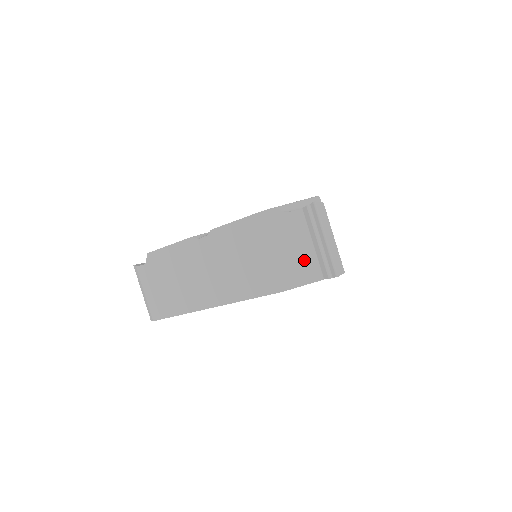
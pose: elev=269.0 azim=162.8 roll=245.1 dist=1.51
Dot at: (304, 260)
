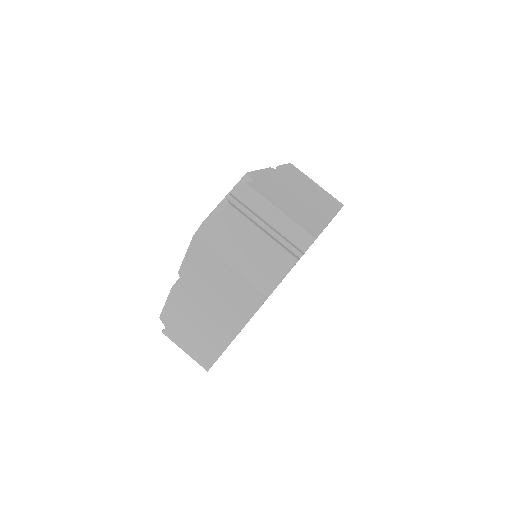
Dot at: (266, 253)
